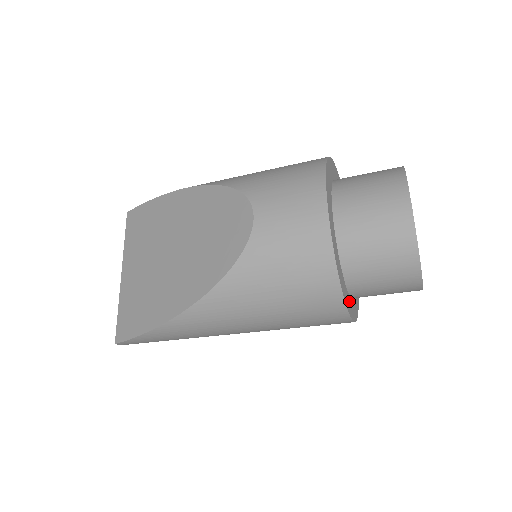
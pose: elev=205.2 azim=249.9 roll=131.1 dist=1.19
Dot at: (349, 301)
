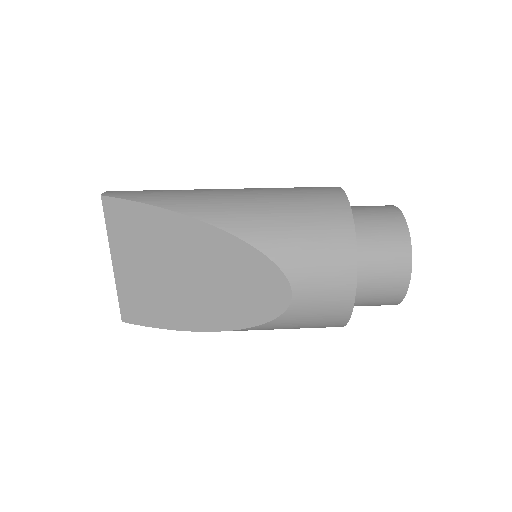
Dot at: occluded
